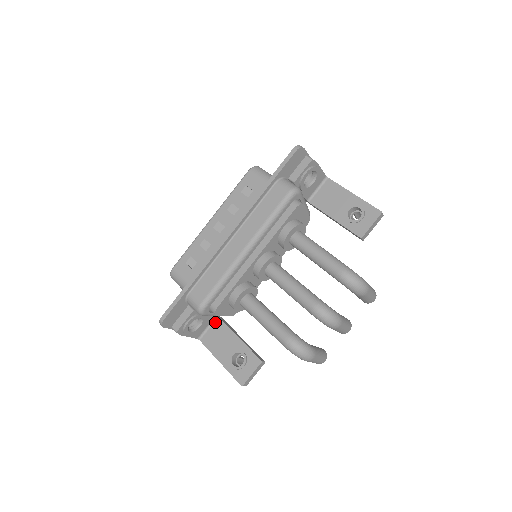
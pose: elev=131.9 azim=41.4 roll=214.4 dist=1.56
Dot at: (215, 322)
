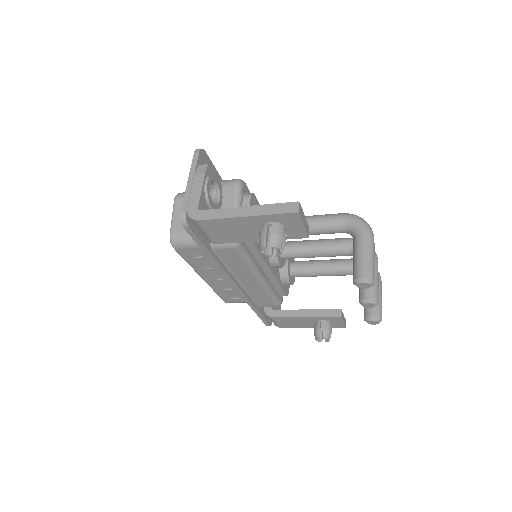
Dot at: occluded
